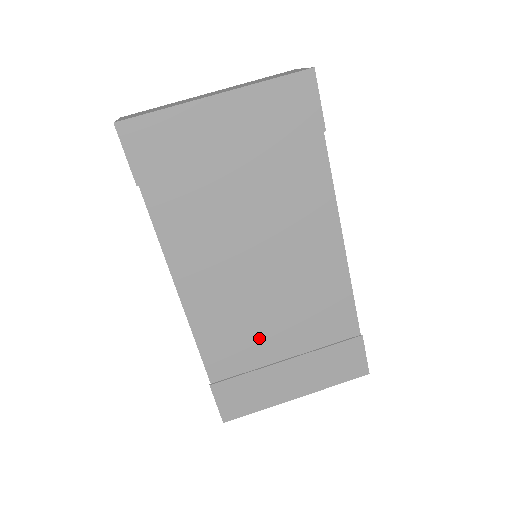
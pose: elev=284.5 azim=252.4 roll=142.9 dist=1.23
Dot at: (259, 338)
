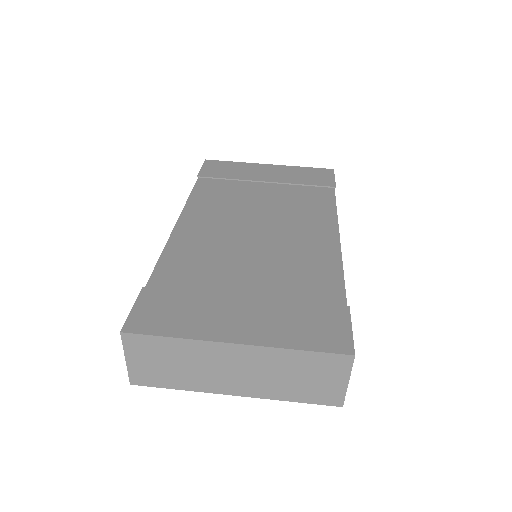
Dot at: (225, 270)
